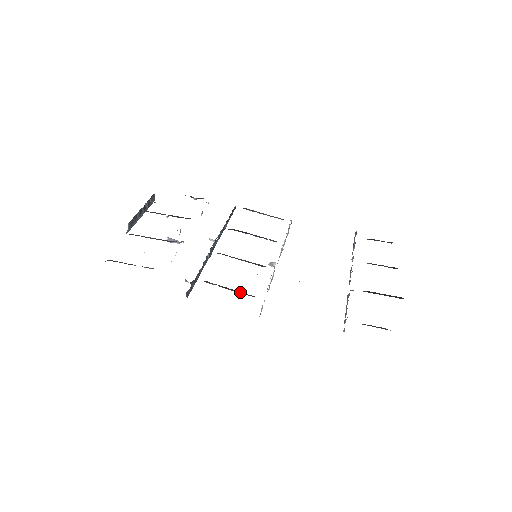
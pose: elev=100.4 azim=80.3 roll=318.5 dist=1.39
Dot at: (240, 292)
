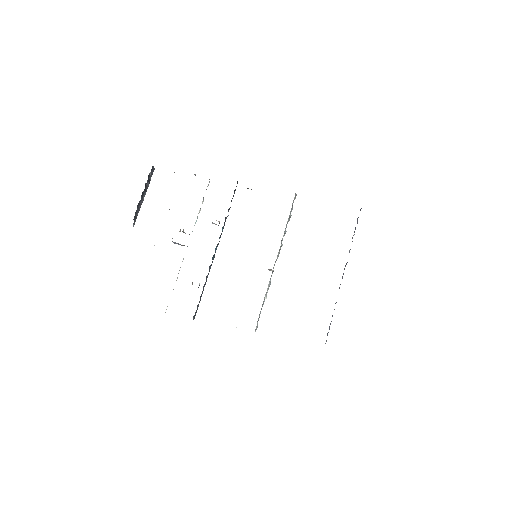
Dot at: occluded
